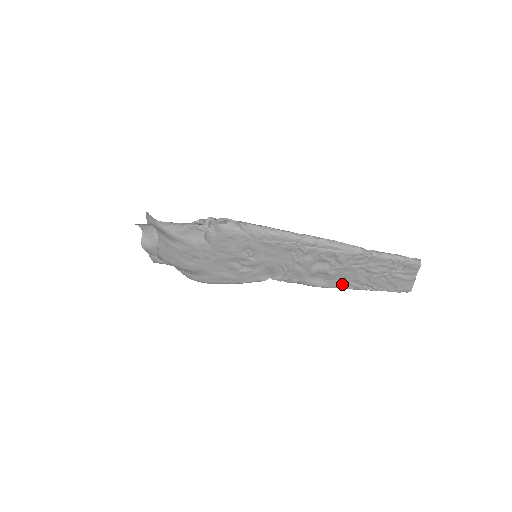
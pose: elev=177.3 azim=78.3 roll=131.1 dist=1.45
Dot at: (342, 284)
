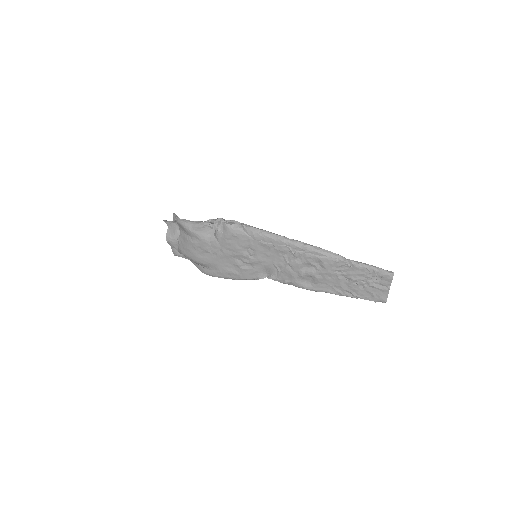
Dot at: (327, 289)
